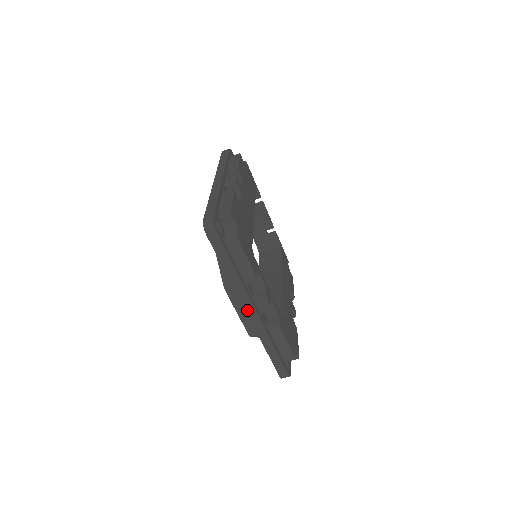
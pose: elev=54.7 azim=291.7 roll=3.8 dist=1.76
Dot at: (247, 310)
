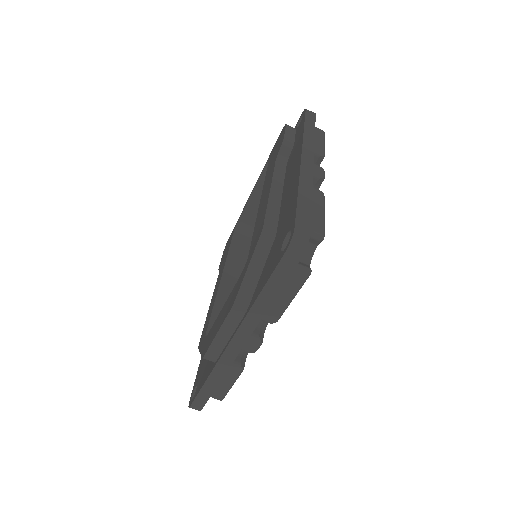
Dot at: (233, 341)
